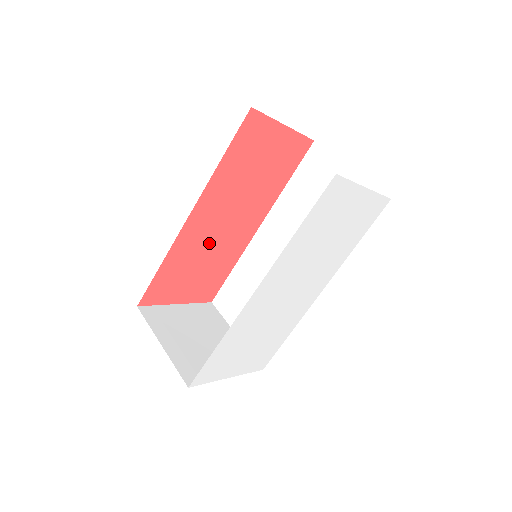
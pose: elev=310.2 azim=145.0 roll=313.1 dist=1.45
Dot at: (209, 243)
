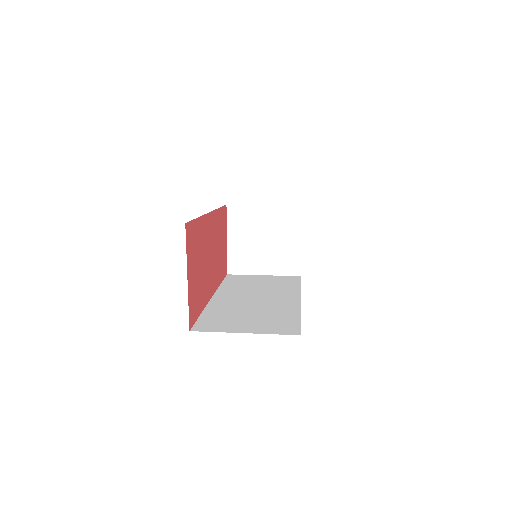
Dot at: (206, 254)
